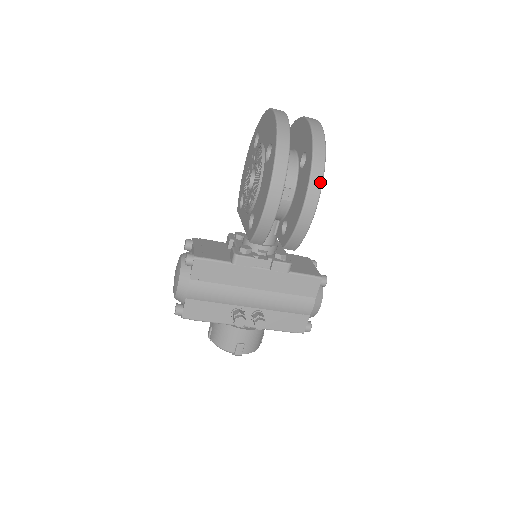
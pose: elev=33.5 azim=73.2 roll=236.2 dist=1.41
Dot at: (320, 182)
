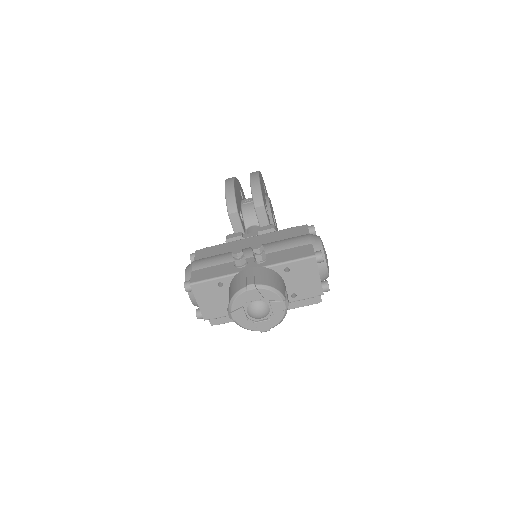
Dot at: occluded
